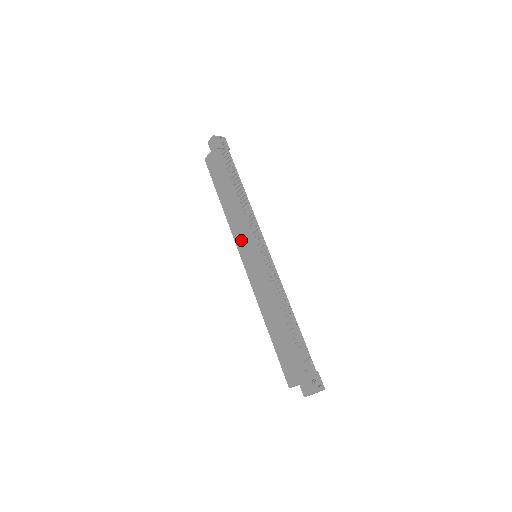
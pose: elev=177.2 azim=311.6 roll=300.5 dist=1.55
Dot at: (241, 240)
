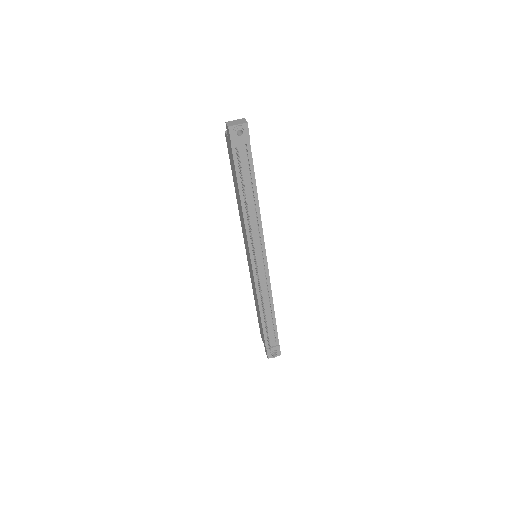
Dot at: (245, 239)
